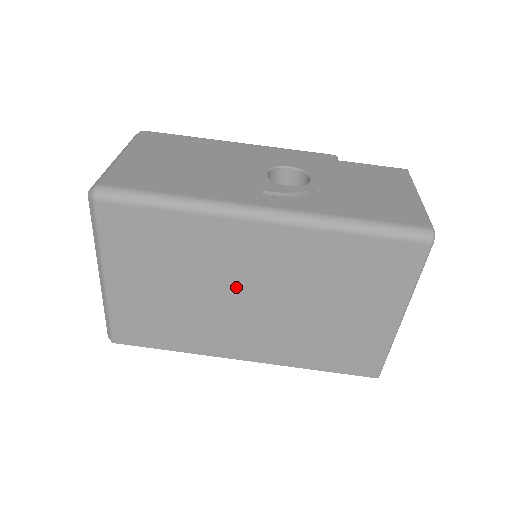
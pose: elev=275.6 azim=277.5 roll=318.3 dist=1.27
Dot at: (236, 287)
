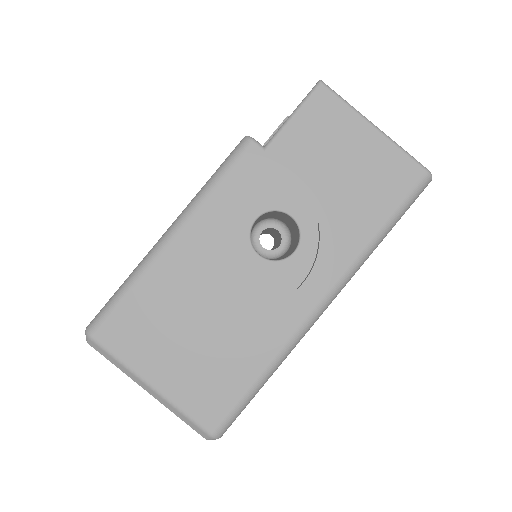
Dot at: occluded
